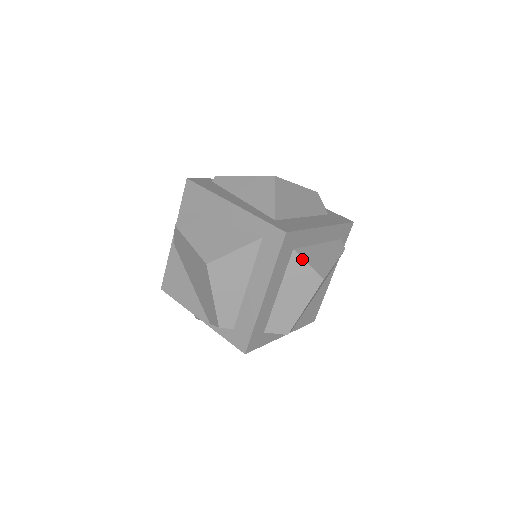
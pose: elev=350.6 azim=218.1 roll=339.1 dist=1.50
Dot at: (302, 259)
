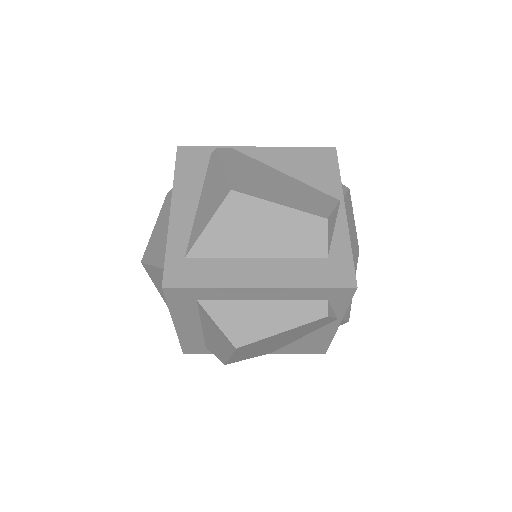
Dot at: (209, 315)
